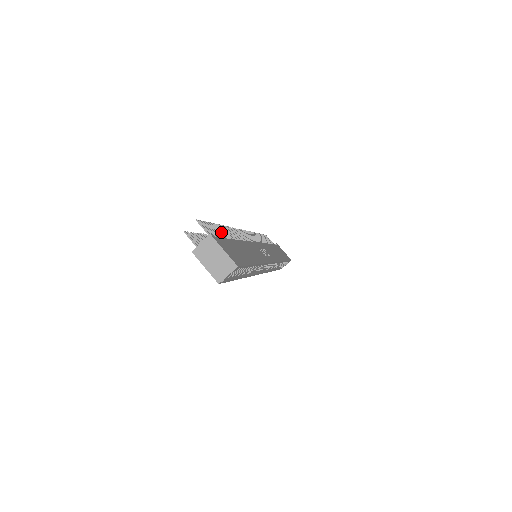
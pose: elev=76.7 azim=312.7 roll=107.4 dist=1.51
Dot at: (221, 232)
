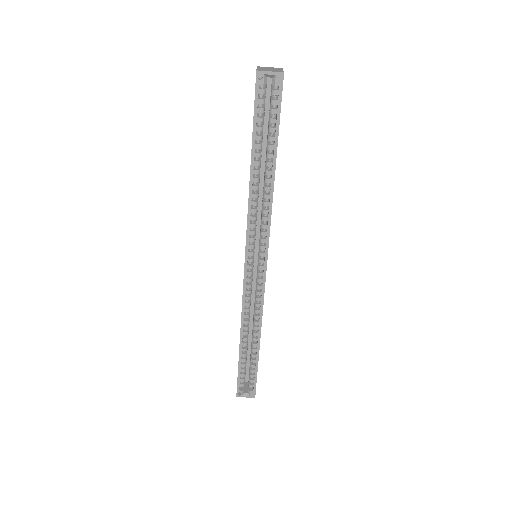
Dot at: occluded
